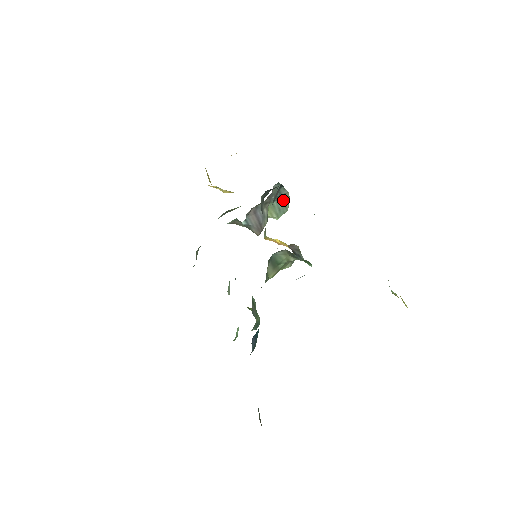
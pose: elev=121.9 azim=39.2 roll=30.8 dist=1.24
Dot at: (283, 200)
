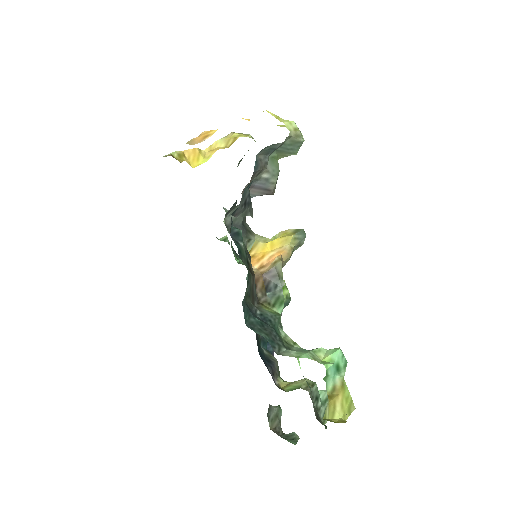
Dot at: (288, 142)
